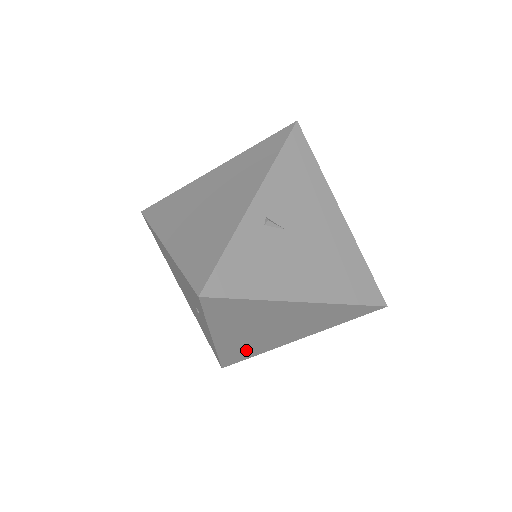
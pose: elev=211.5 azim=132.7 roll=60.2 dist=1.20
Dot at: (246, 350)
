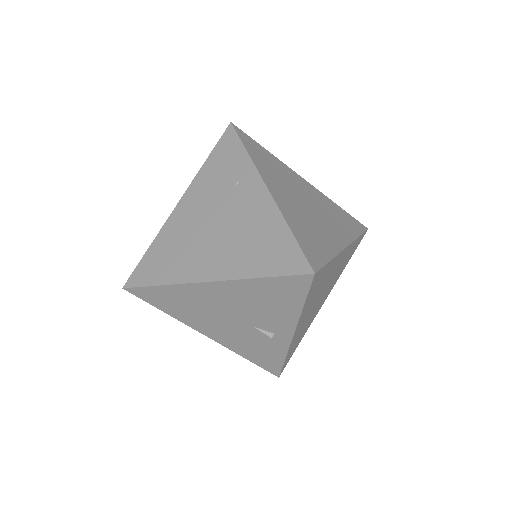
Dot at: (312, 236)
